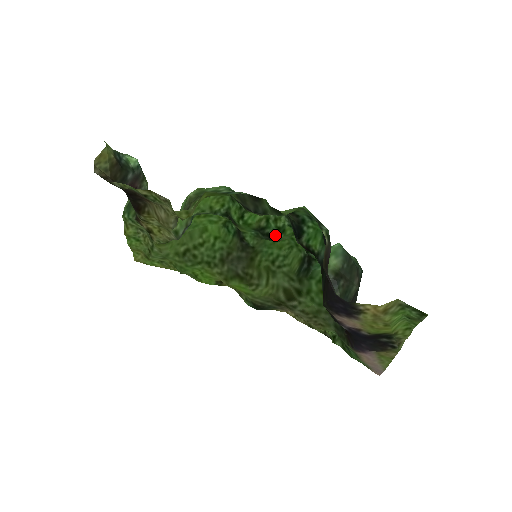
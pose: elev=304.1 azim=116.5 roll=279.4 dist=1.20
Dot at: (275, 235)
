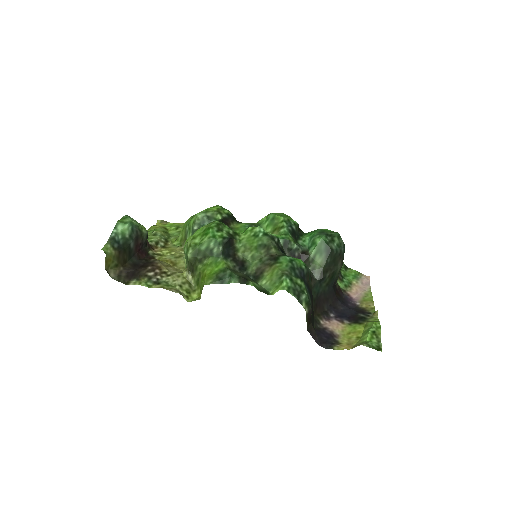
Dot at: occluded
